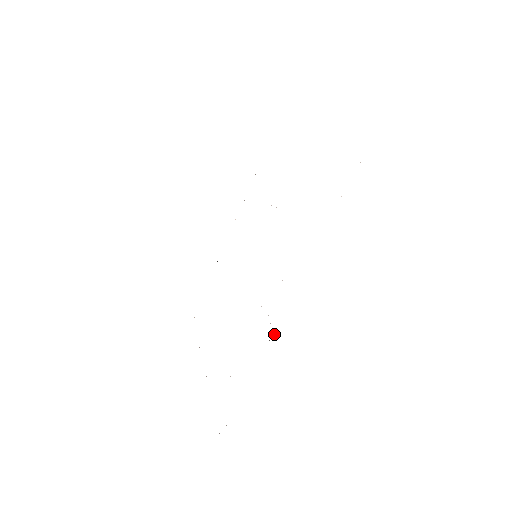
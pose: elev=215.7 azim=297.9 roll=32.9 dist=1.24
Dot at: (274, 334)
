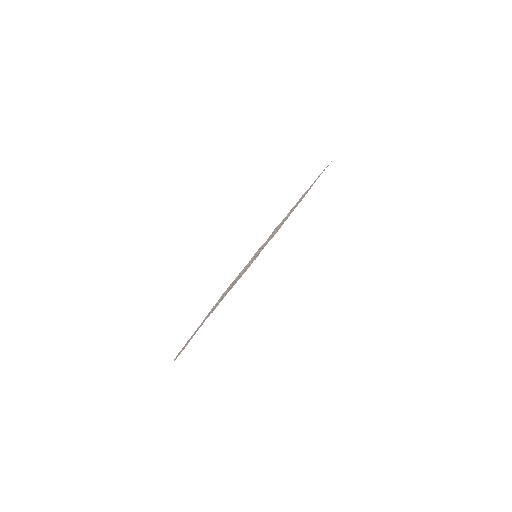
Dot at: occluded
